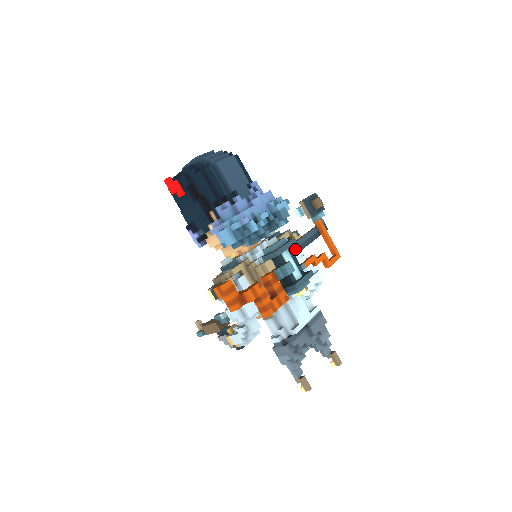
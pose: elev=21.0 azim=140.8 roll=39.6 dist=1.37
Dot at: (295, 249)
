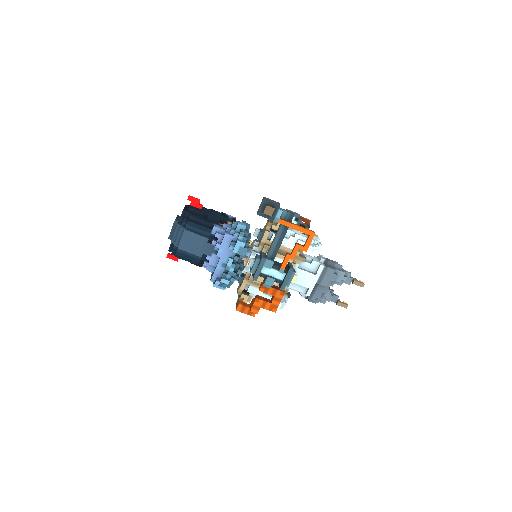
Dot at: (268, 264)
